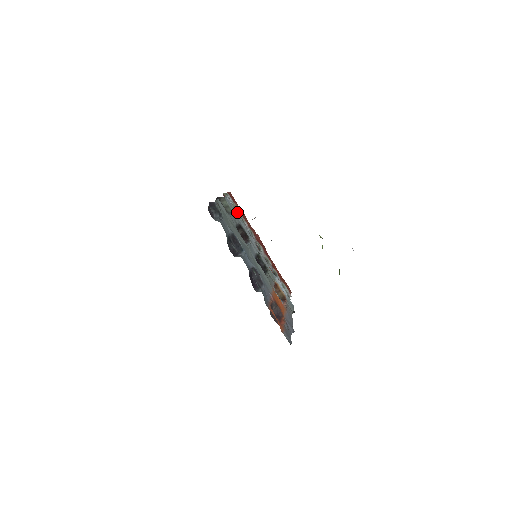
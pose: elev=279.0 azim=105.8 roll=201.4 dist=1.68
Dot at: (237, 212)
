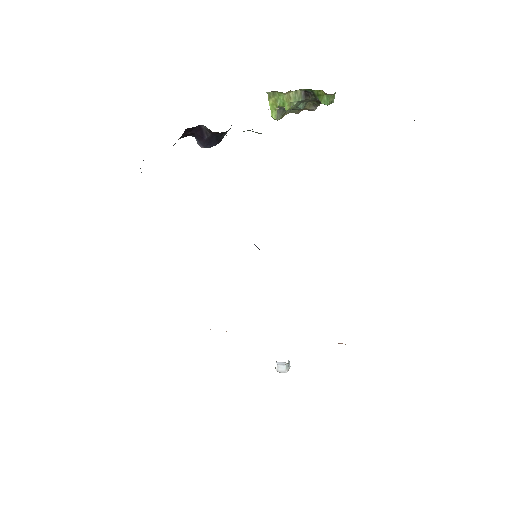
Dot at: occluded
